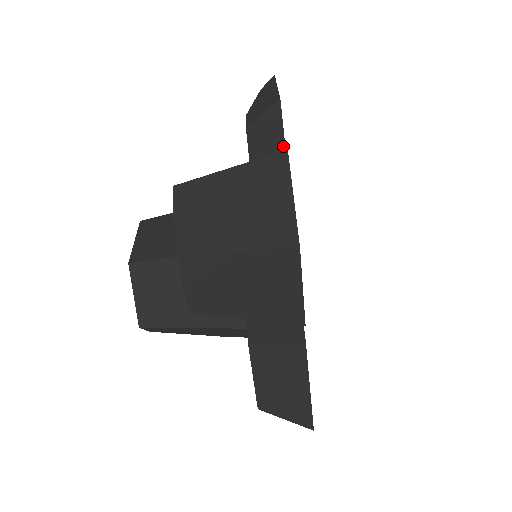
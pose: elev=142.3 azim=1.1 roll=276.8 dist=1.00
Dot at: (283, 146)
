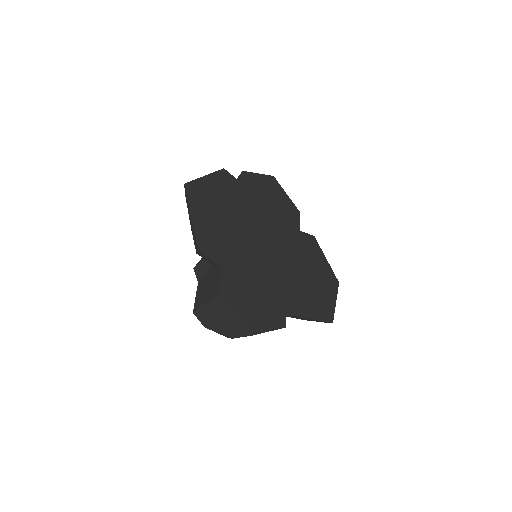
Dot at: occluded
